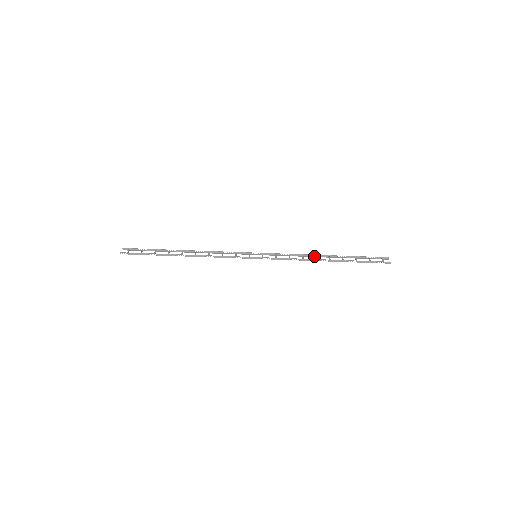
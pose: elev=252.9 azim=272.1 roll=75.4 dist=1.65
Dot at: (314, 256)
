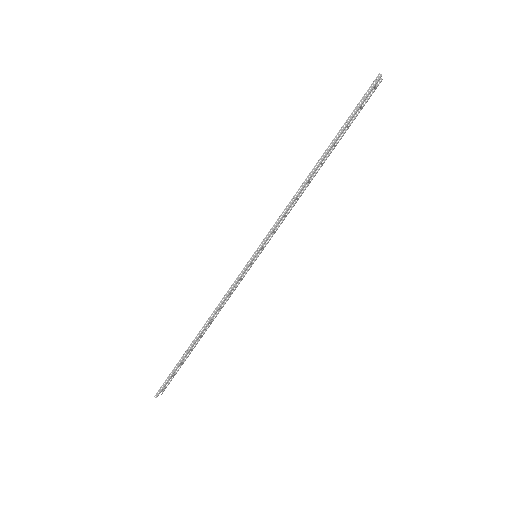
Dot at: occluded
